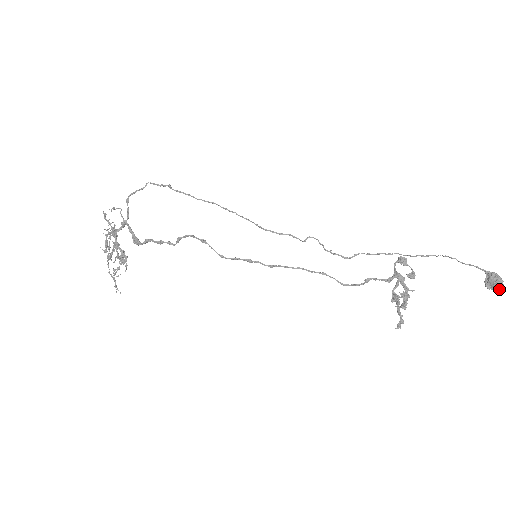
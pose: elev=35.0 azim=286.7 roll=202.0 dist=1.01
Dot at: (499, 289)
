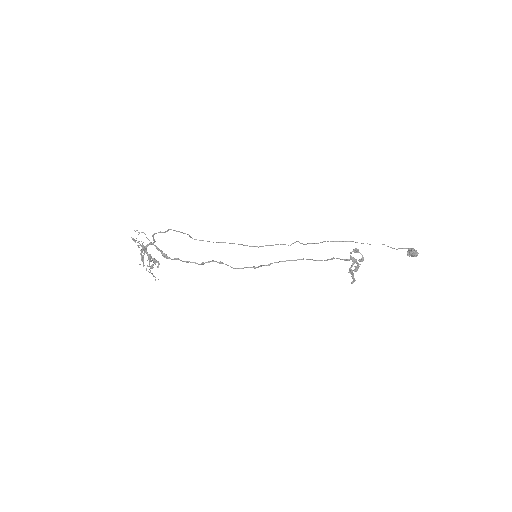
Dot at: occluded
